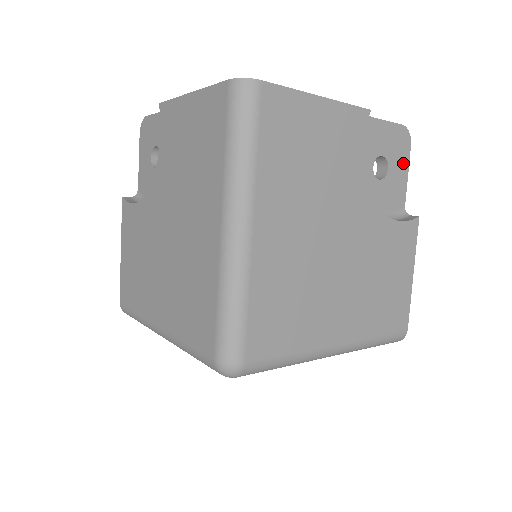
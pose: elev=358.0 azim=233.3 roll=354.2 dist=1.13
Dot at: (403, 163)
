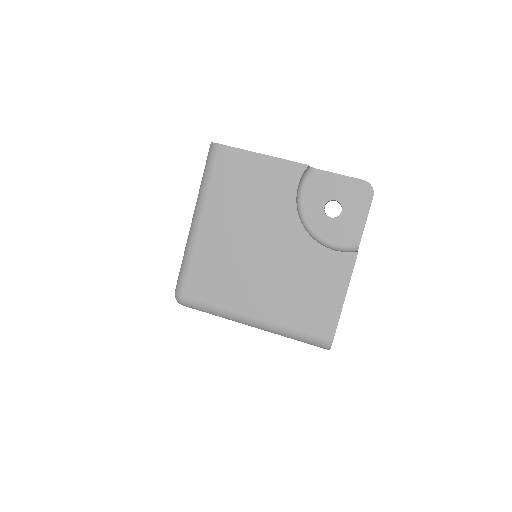
Dot at: (361, 209)
